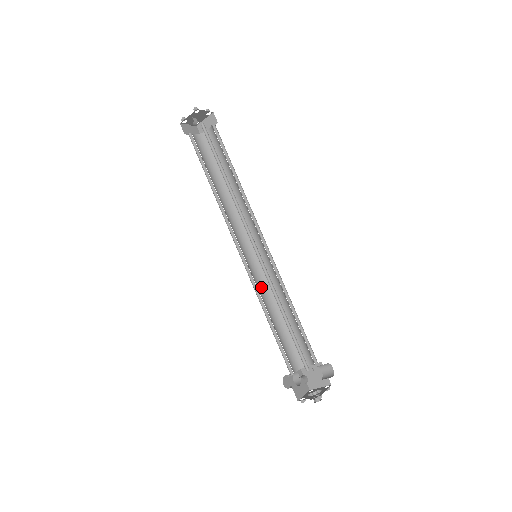
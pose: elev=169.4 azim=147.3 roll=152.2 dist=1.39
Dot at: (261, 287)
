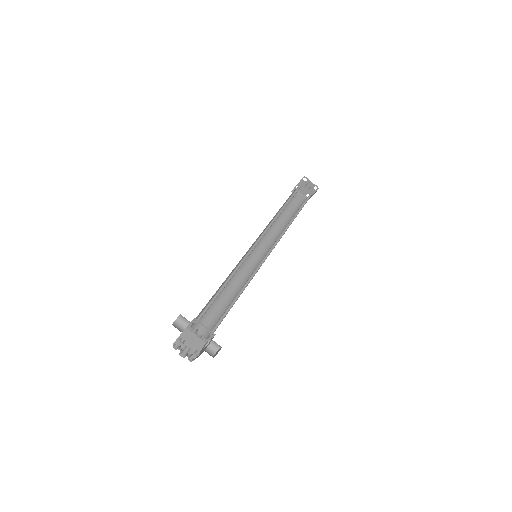
Dot at: (235, 267)
